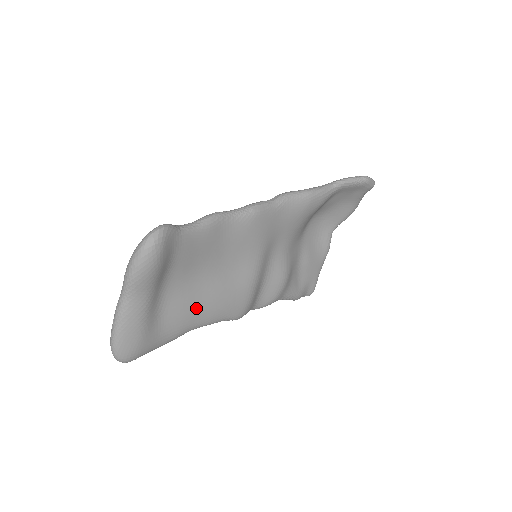
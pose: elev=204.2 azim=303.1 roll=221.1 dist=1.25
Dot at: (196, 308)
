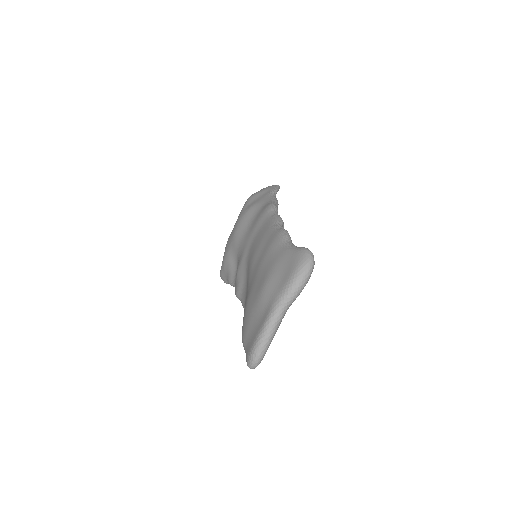
Dot at: occluded
